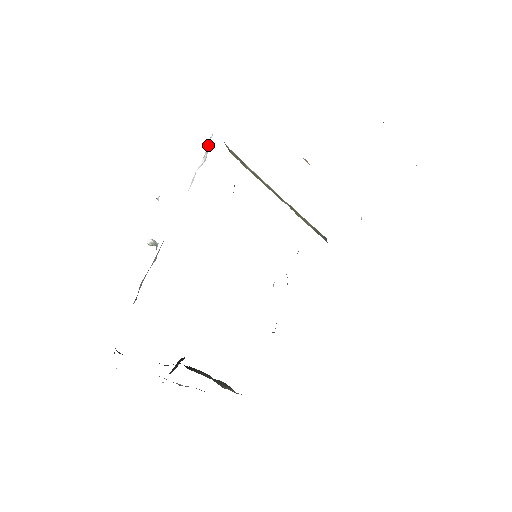
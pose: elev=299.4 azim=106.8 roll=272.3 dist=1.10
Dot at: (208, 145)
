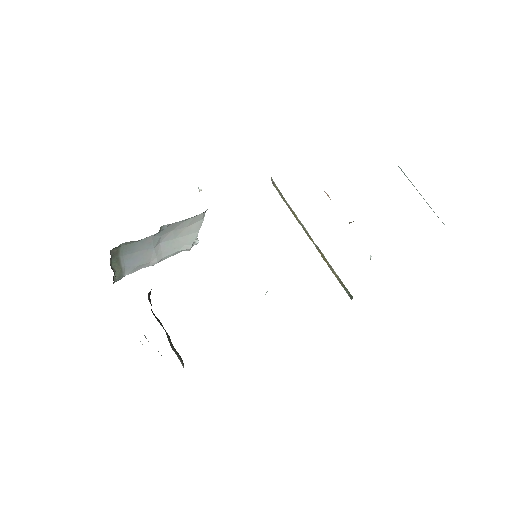
Dot at: occluded
